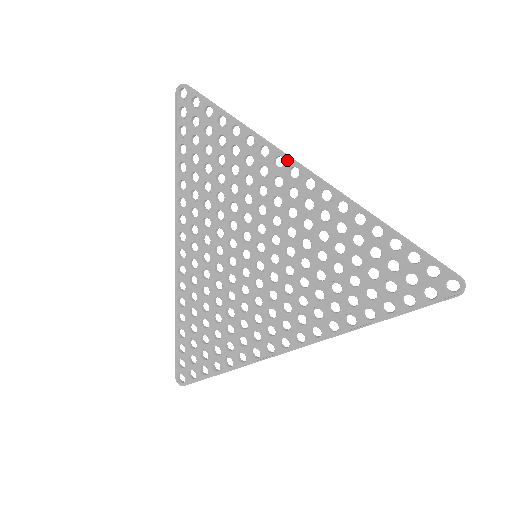
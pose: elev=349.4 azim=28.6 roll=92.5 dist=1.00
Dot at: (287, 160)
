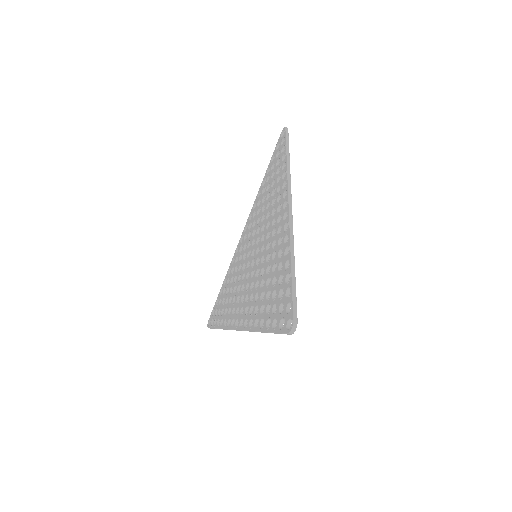
Dot at: (238, 246)
